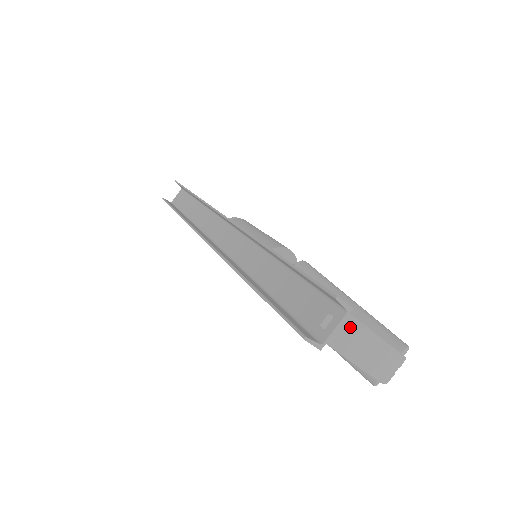
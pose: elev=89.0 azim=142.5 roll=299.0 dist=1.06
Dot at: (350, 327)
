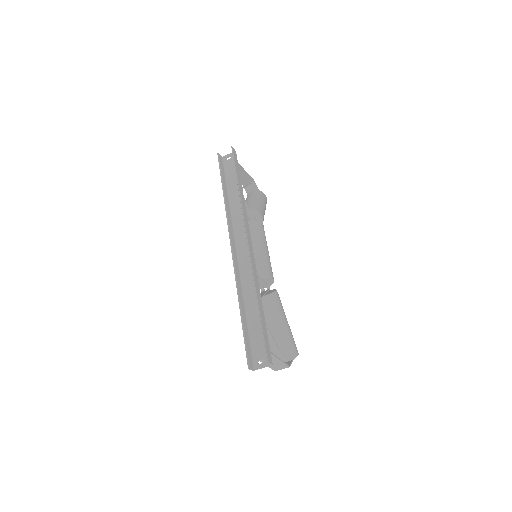
Dot at: (272, 358)
